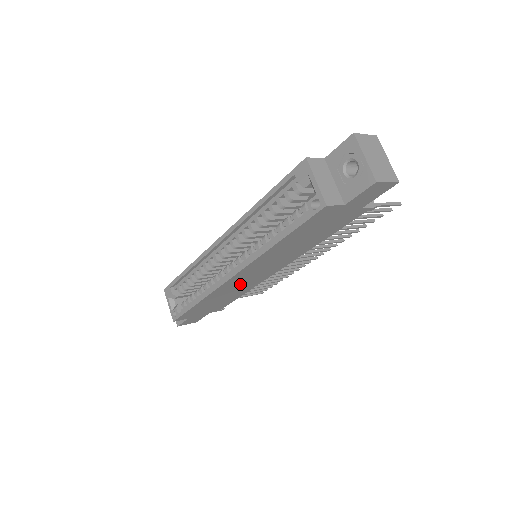
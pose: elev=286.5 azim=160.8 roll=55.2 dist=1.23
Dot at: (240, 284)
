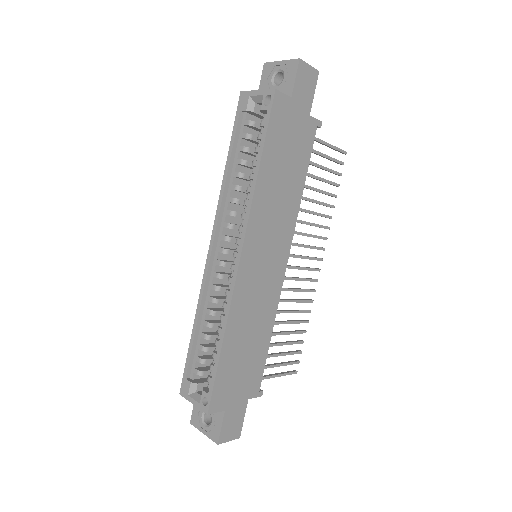
Dot at: (256, 291)
